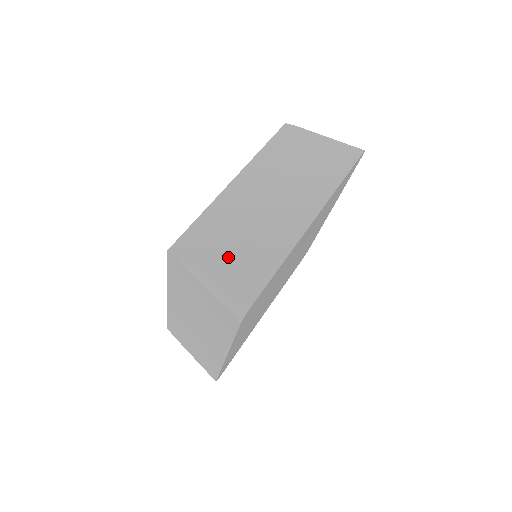
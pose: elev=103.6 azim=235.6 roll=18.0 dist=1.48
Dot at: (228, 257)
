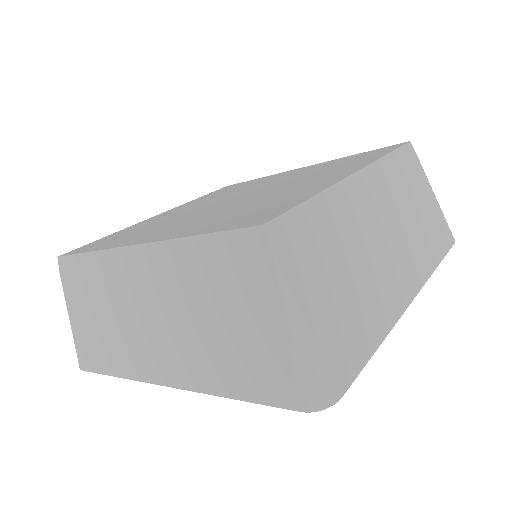
Dot at: (330, 295)
